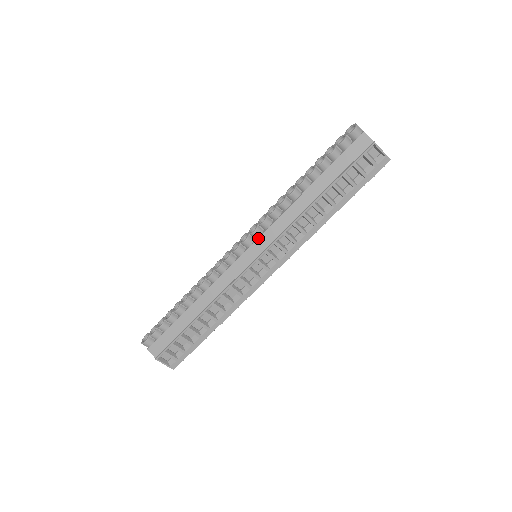
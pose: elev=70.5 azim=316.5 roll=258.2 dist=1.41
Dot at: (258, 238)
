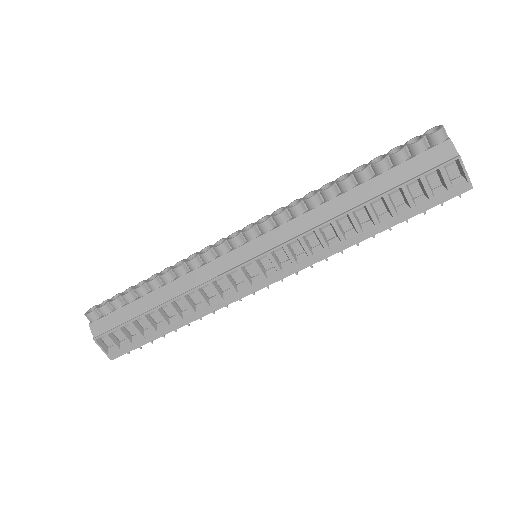
Dot at: (265, 233)
